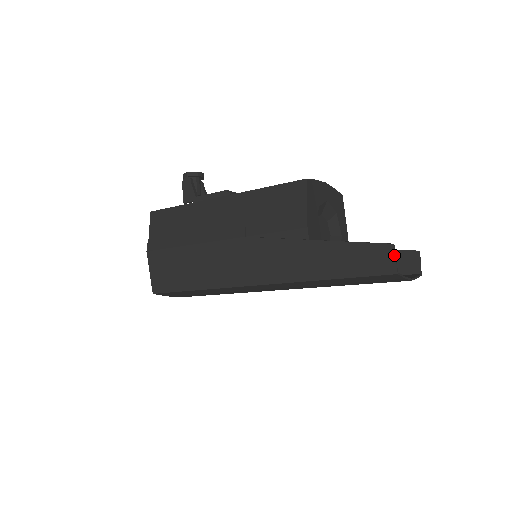
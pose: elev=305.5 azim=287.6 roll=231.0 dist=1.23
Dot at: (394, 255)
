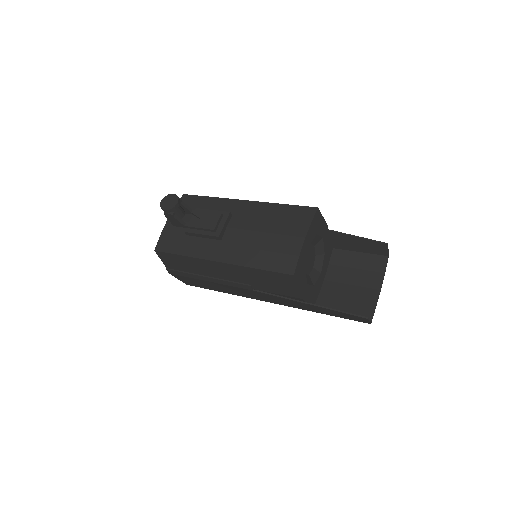
Dot at: (368, 321)
